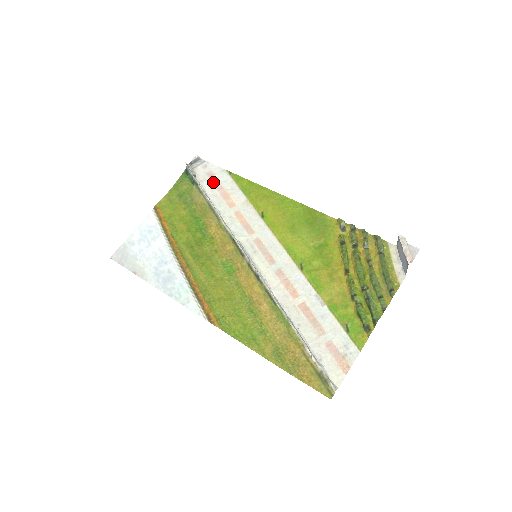
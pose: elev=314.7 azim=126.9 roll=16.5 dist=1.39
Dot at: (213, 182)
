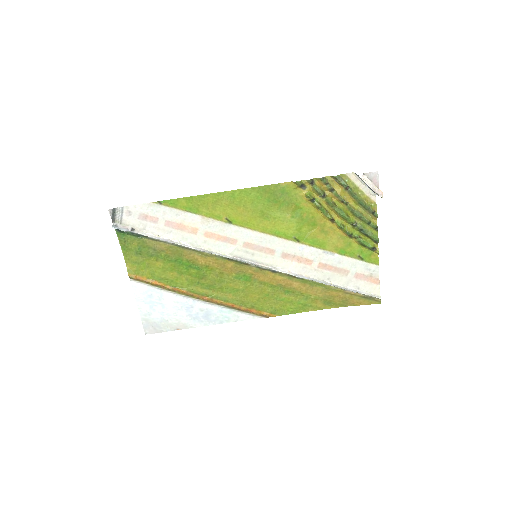
Dot at: (155, 223)
